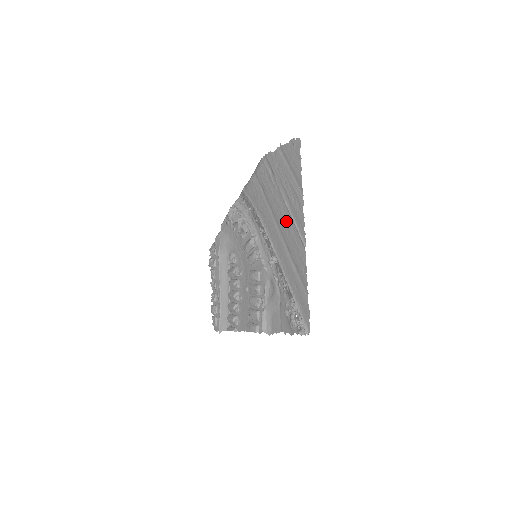
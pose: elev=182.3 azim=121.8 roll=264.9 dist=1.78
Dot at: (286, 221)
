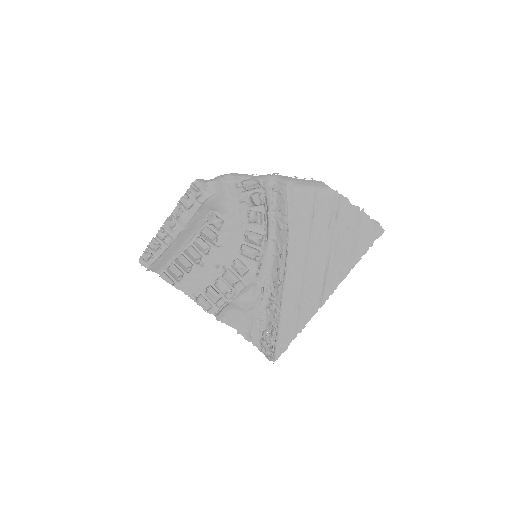
Dot at: (317, 271)
